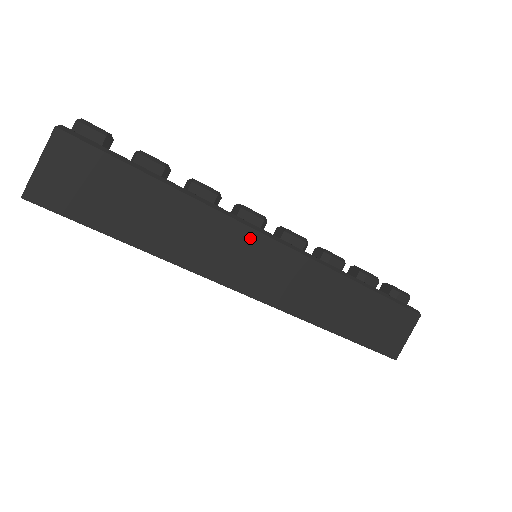
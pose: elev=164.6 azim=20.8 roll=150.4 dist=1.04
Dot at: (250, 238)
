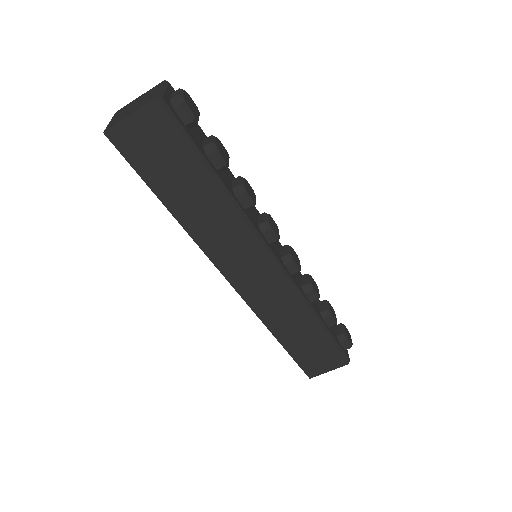
Dot at: (256, 249)
